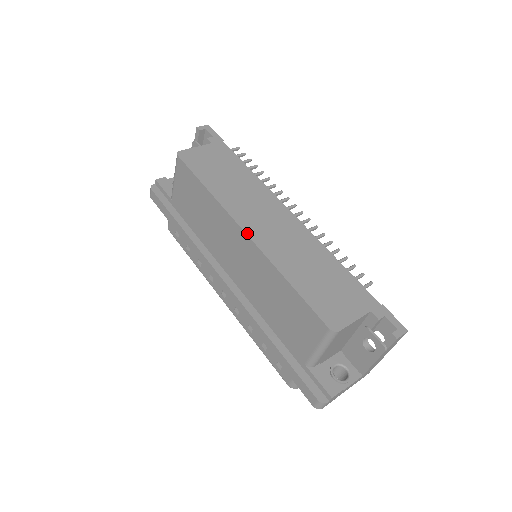
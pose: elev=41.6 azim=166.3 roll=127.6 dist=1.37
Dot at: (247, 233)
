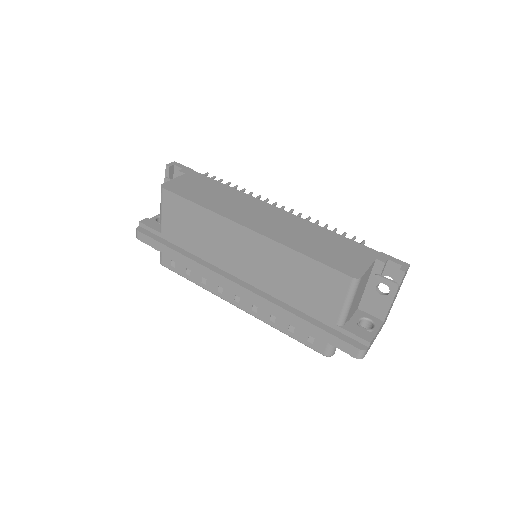
Dot at: (251, 229)
